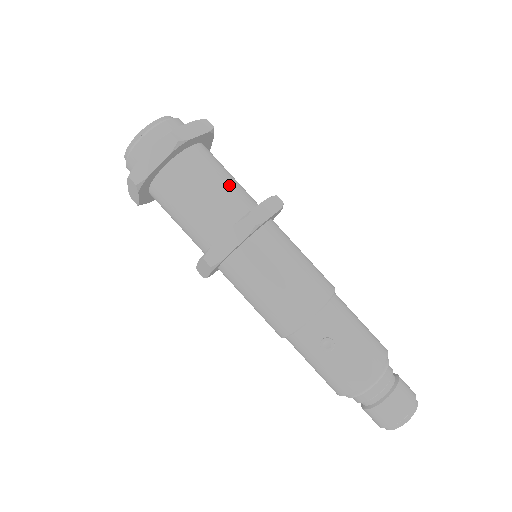
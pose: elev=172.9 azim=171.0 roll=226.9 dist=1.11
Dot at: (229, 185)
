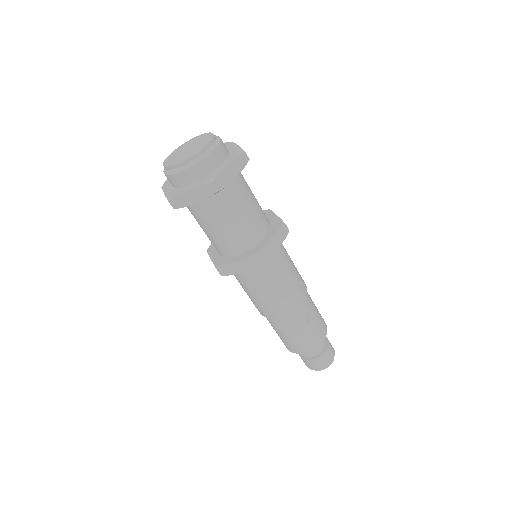
Dot at: (256, 199)
